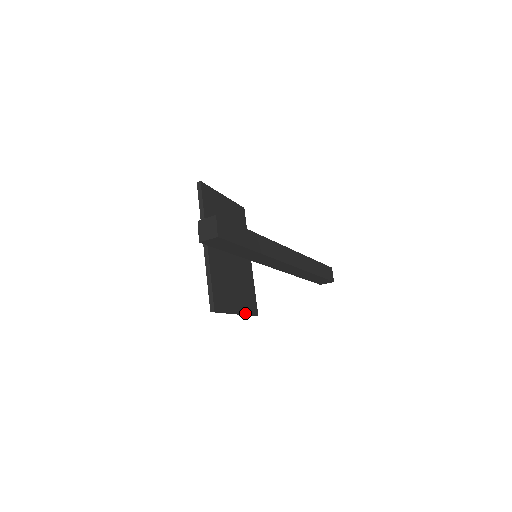
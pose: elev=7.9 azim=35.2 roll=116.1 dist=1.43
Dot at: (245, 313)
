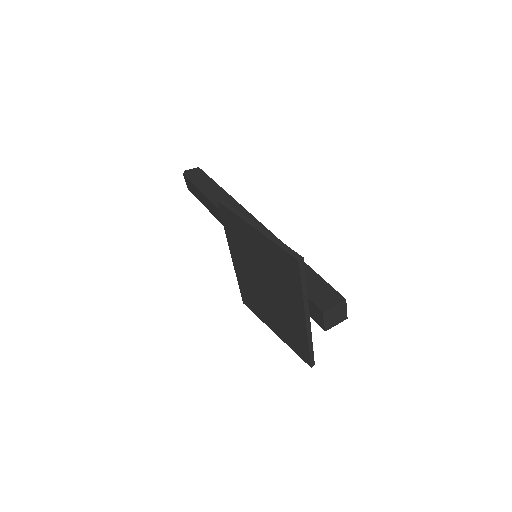
Dot at: occluded
